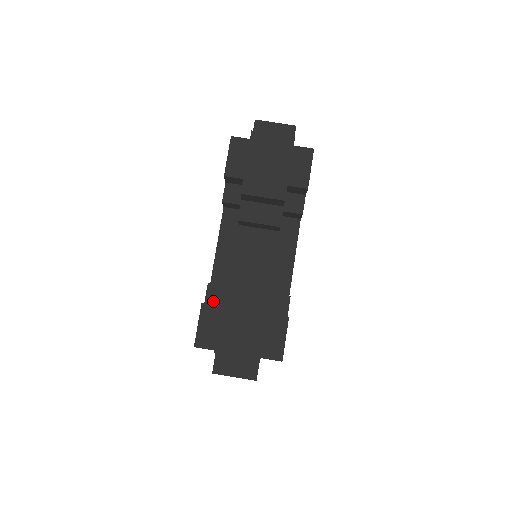
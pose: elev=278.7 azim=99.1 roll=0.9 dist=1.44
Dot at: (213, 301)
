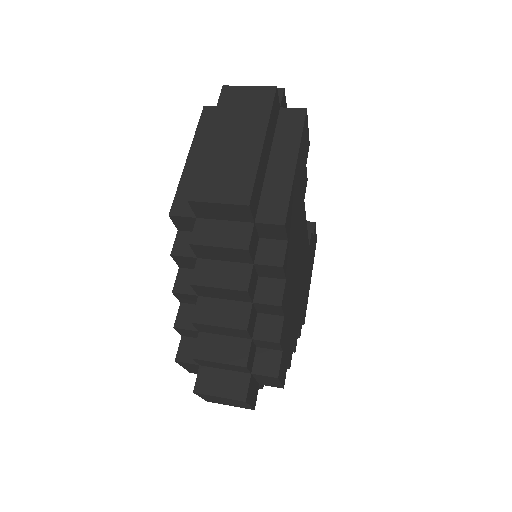
Dot at: occluded
